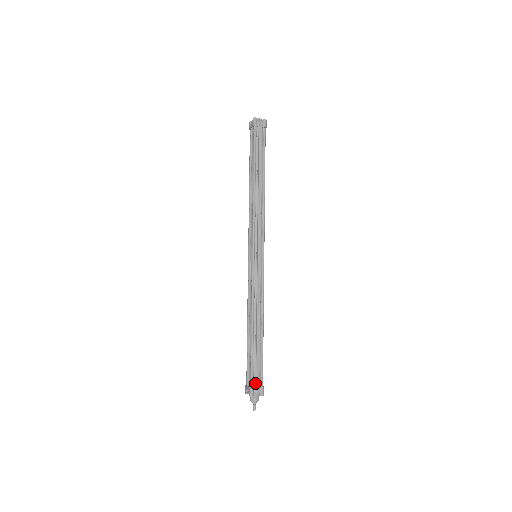
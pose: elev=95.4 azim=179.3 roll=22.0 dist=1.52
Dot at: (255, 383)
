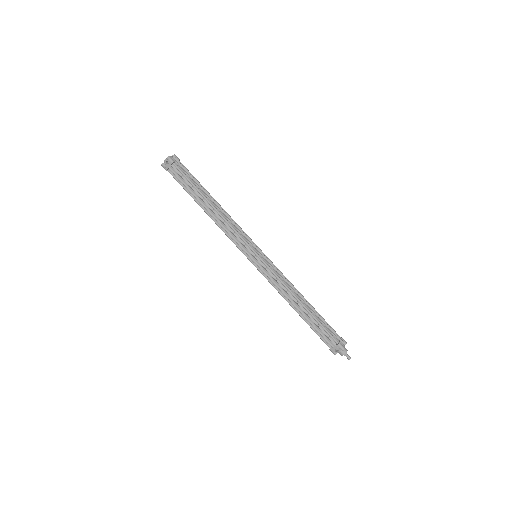
Dot at: (337, 339)
